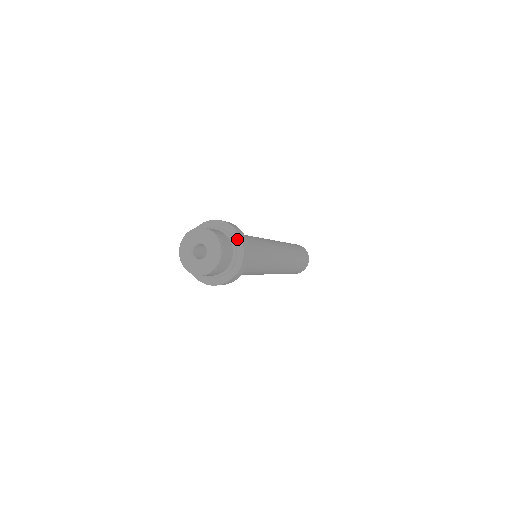
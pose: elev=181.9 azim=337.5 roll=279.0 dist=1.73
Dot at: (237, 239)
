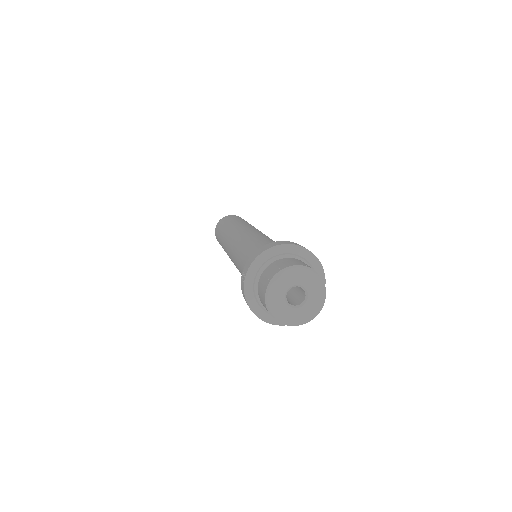
Dot at: occluded
